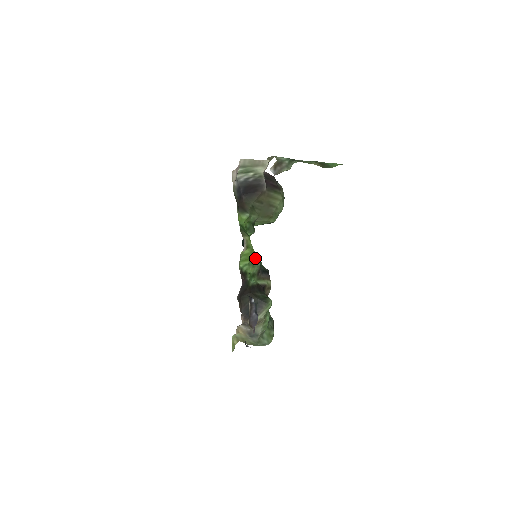
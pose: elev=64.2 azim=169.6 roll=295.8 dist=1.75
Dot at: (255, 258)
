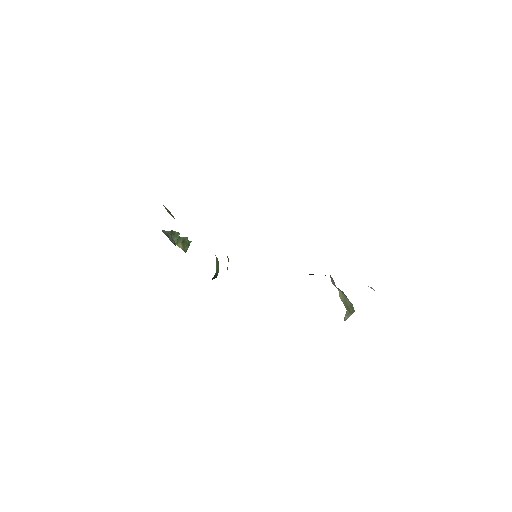
Dot at: occluded
